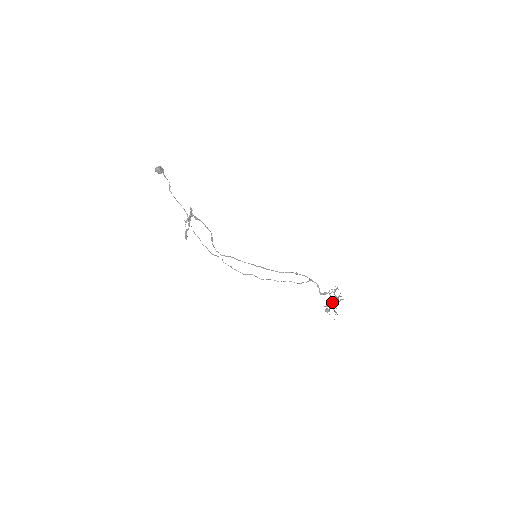
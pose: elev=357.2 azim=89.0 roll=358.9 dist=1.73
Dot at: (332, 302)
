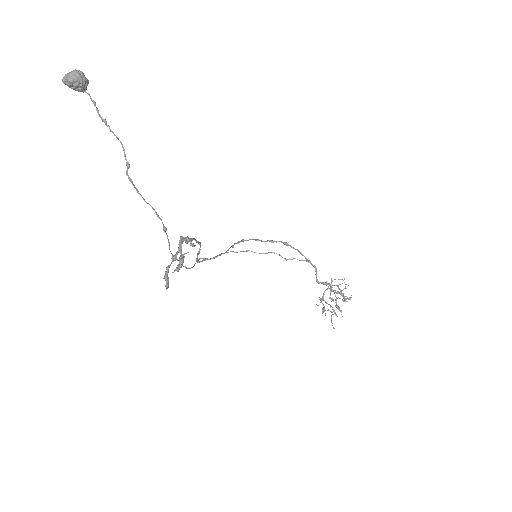
Dot at: (333, 299)
